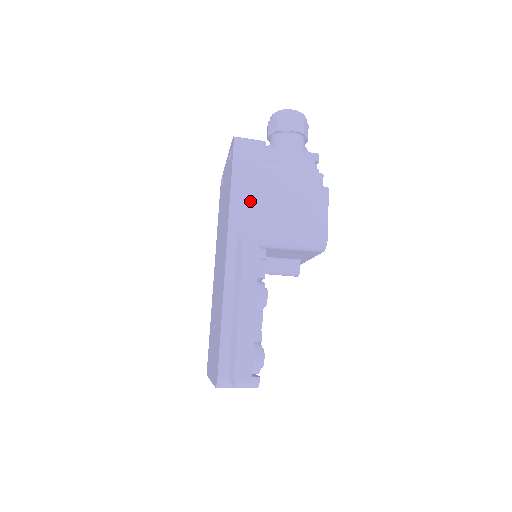
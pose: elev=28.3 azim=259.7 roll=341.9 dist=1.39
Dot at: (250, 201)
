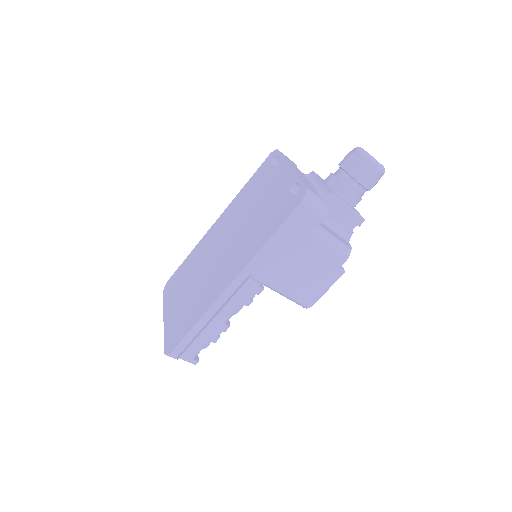
Dot at: (278, 254)
